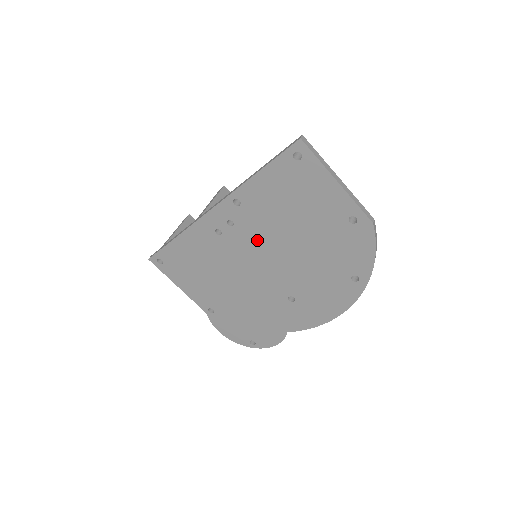
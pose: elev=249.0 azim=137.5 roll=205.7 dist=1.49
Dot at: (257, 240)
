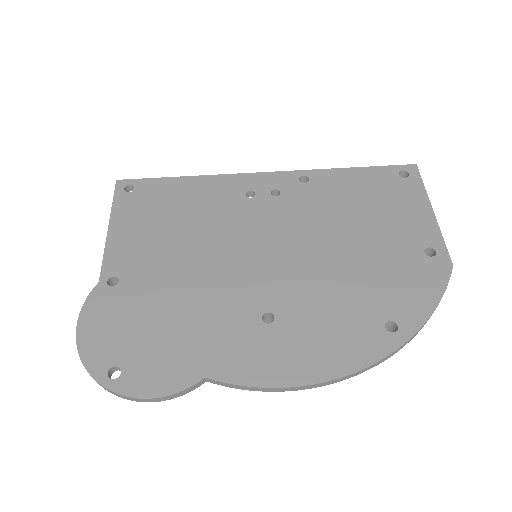
Dot at: (291, 222)
